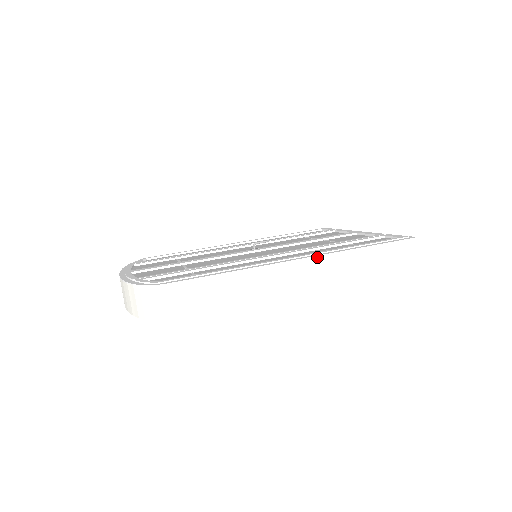
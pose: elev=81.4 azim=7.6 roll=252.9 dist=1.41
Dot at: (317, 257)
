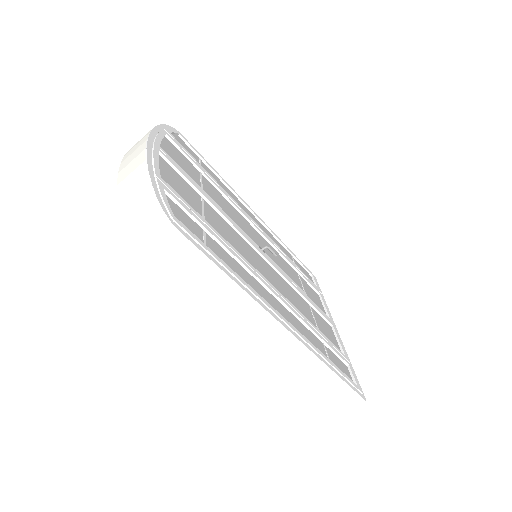
Dot at: (298, 341)
